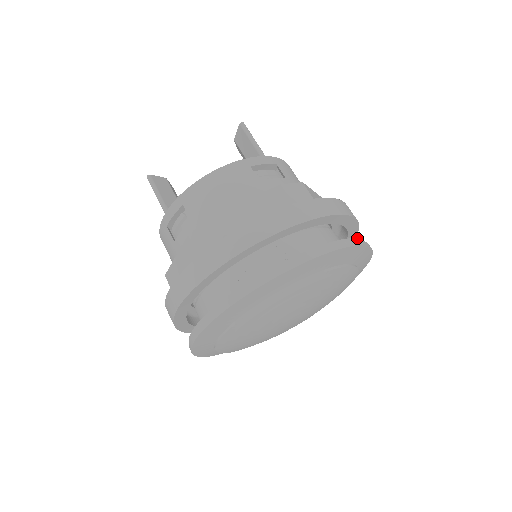
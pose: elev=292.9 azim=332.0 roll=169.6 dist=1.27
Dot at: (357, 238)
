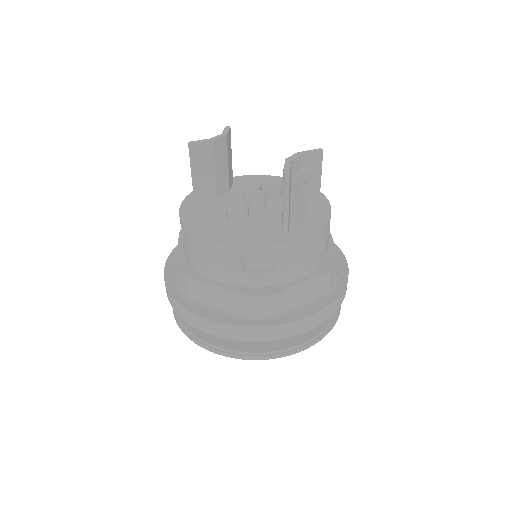
Dot at: (294, 346)
